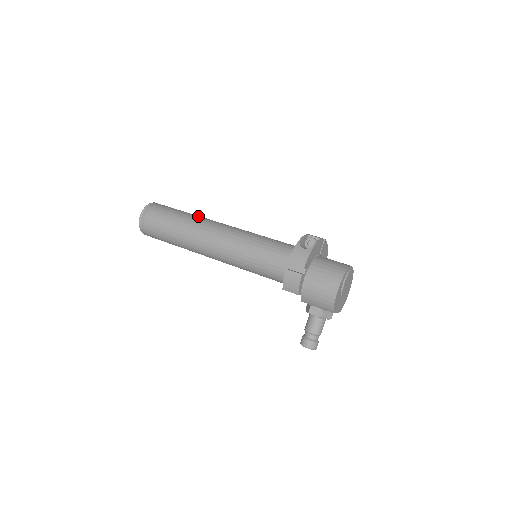
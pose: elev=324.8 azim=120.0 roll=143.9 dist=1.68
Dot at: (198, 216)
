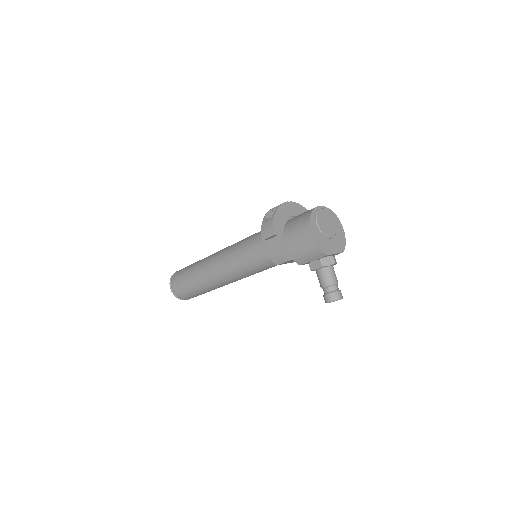
Dot at: occluded
